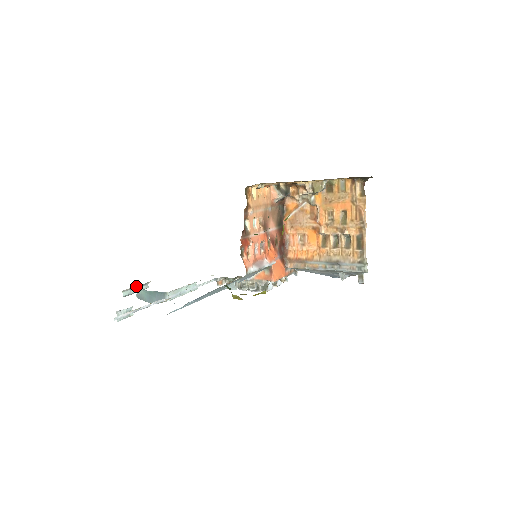
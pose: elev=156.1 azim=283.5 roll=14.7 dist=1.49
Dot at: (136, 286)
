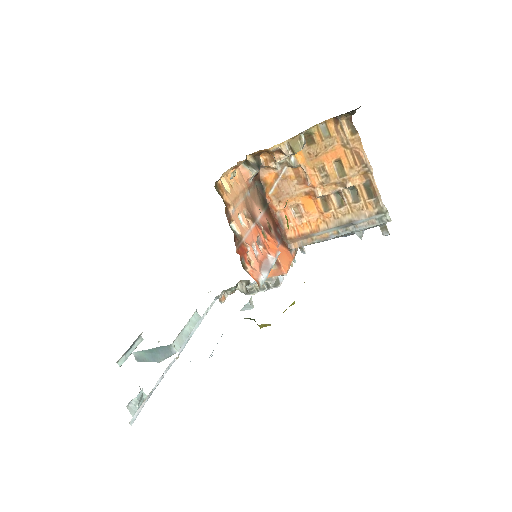
Dot at: occluded
